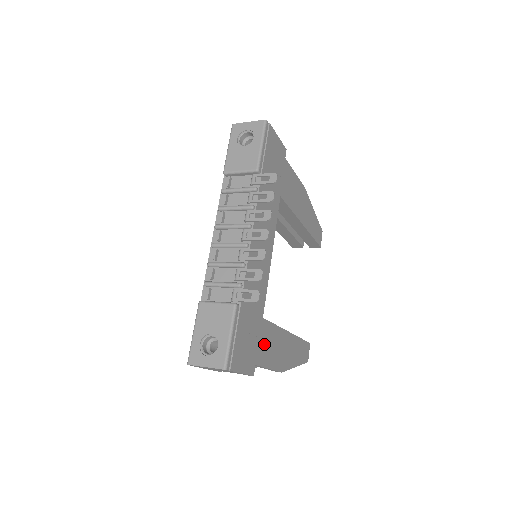
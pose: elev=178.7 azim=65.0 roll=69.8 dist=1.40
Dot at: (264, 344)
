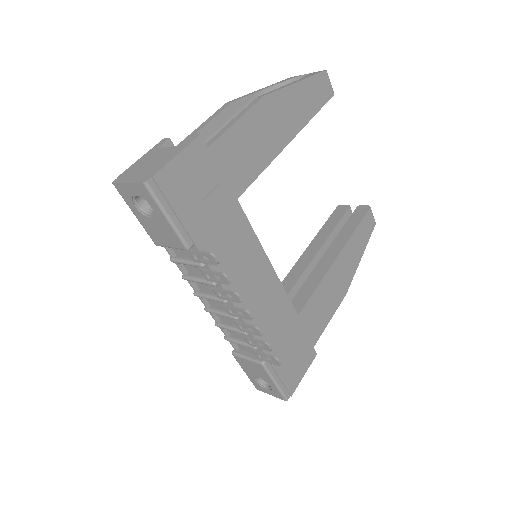
Dot at: (313, 322)
